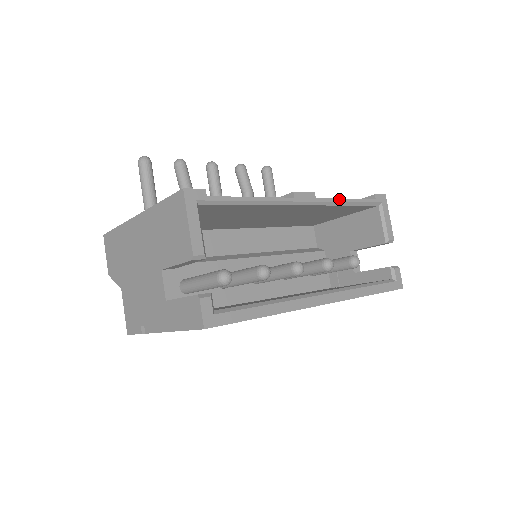
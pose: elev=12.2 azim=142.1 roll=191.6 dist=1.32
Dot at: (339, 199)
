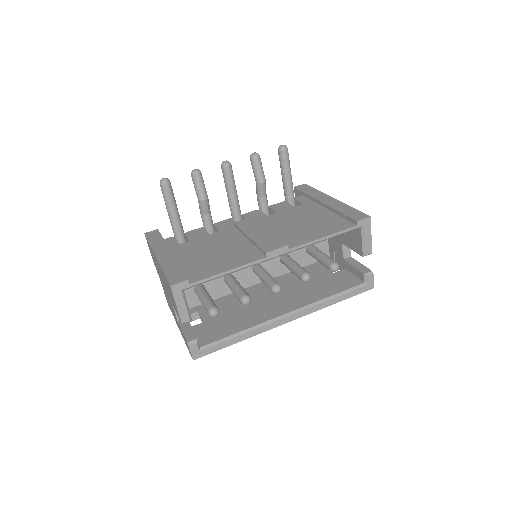
Dot at: (314, 241)
